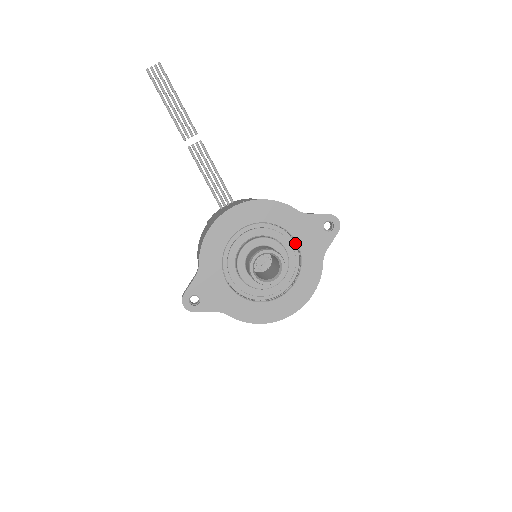
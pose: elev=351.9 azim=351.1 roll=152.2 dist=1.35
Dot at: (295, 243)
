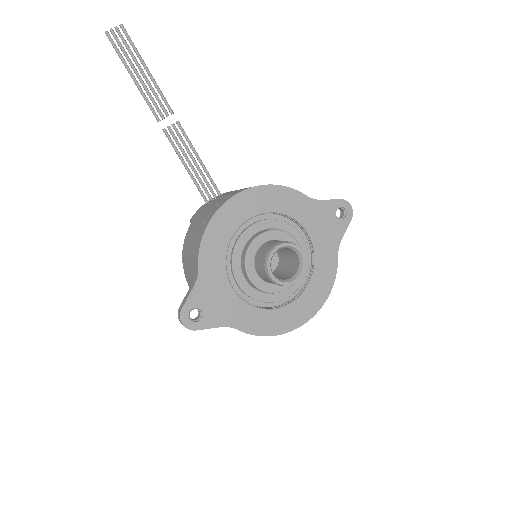
Dot at: (305, 236)
